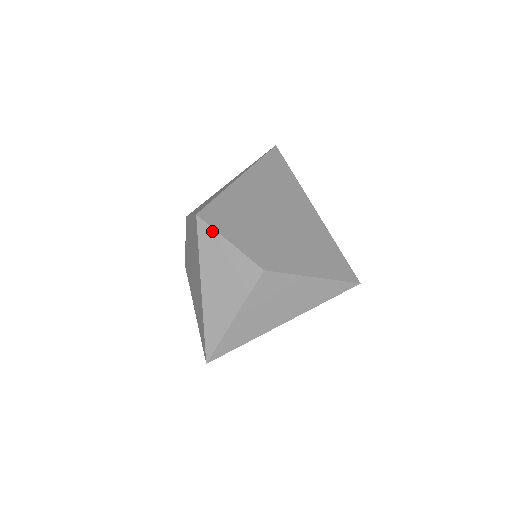
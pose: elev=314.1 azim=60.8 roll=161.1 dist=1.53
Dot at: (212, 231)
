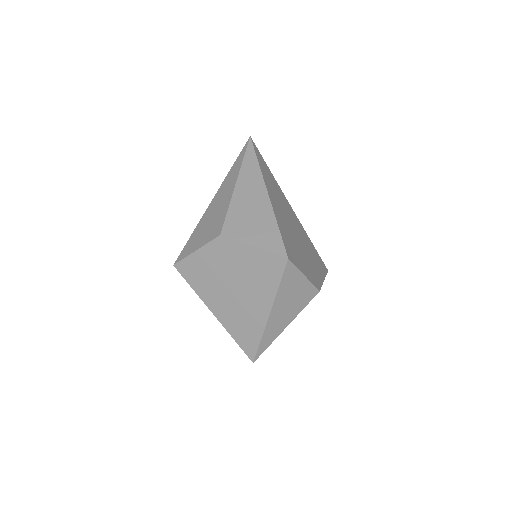
Dot at: (296, 270)
